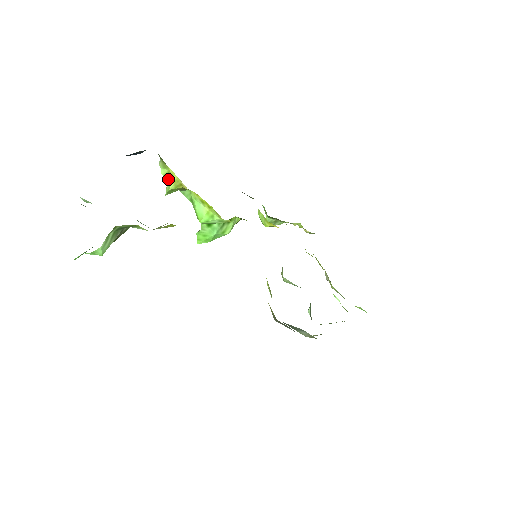
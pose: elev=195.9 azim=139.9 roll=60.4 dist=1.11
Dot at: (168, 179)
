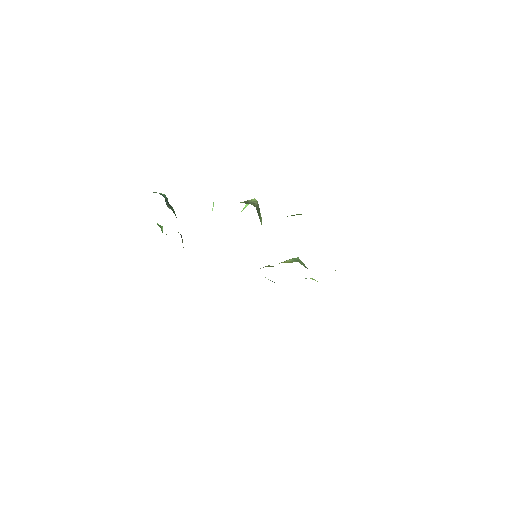
Dot at: occluded
